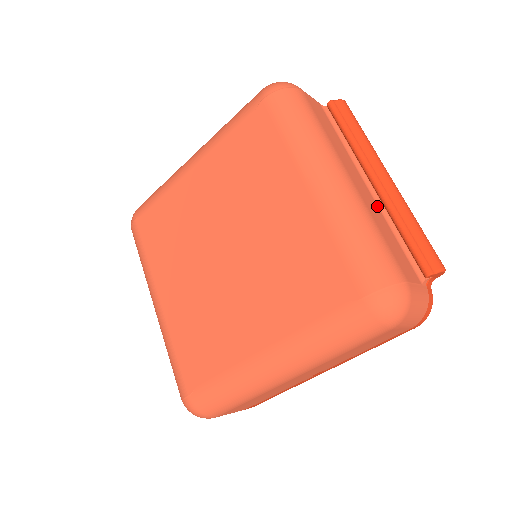
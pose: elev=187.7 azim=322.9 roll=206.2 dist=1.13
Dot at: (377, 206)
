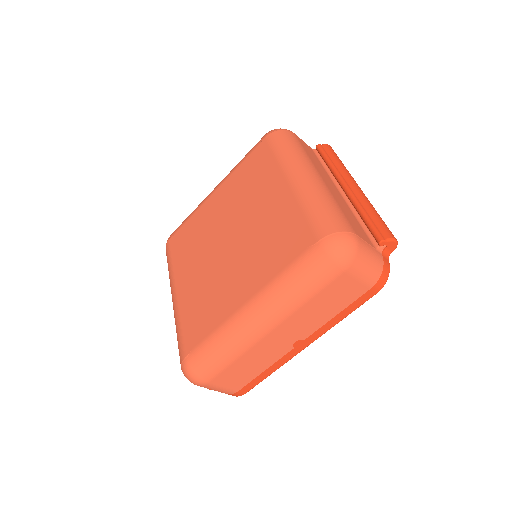
Dot at: (345, 202)
